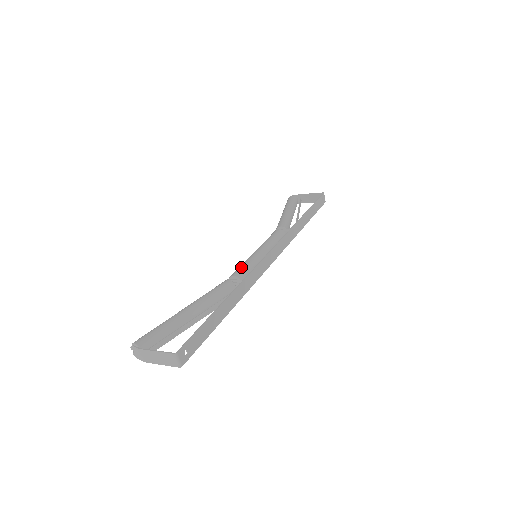
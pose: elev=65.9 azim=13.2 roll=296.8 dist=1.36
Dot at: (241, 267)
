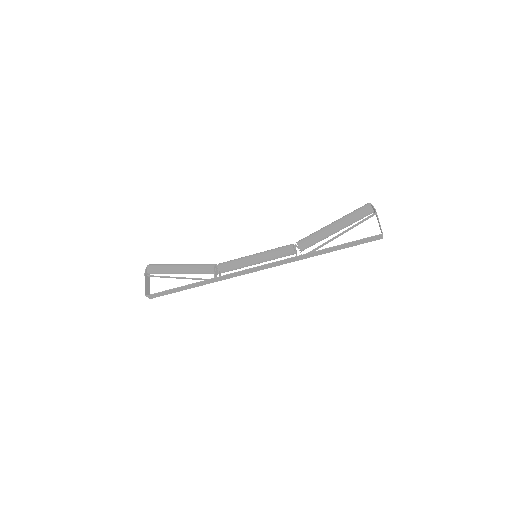
Dot at: (229, 263)
